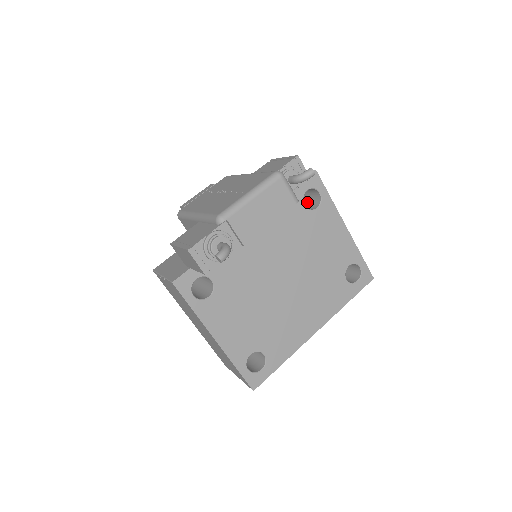
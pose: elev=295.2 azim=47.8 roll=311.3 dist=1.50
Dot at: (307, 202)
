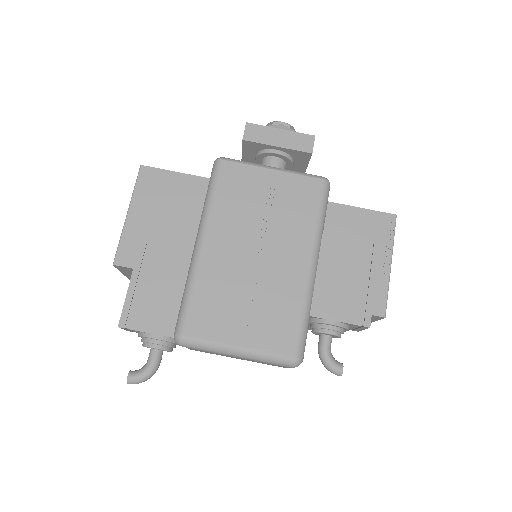
Dot at: occluded
